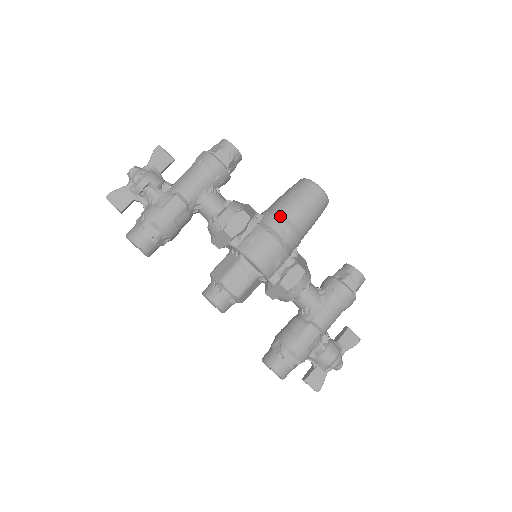
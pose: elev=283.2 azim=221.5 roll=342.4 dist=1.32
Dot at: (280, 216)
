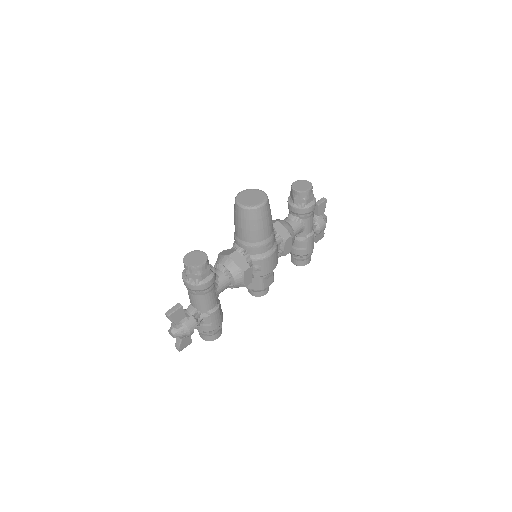
Dot at: (260, 245)
